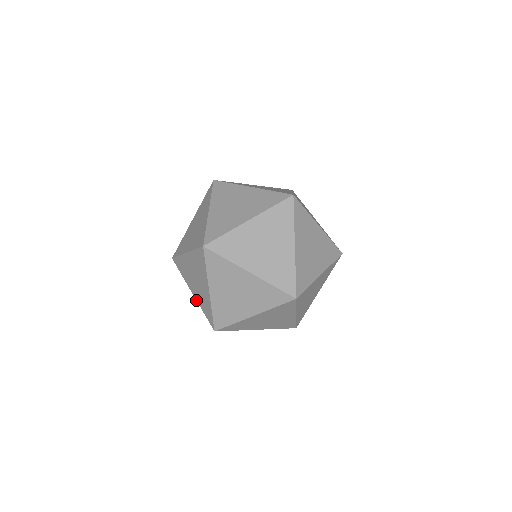
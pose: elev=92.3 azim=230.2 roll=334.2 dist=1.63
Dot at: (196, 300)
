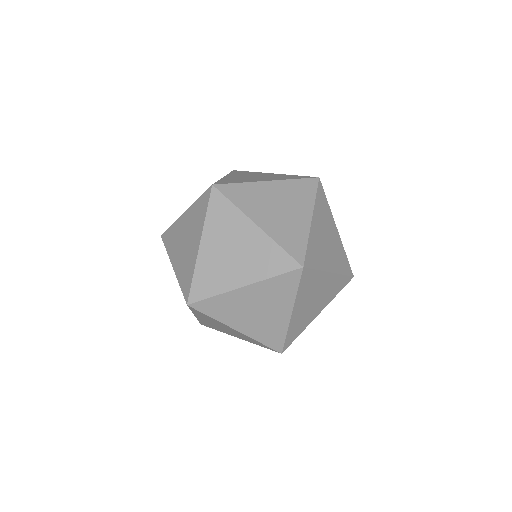
Dot at: (254, 283)
